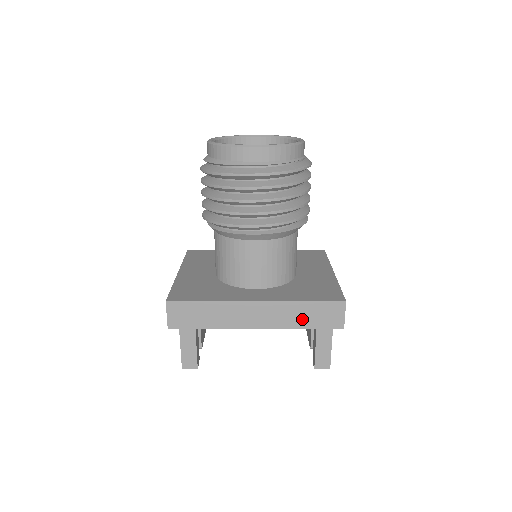
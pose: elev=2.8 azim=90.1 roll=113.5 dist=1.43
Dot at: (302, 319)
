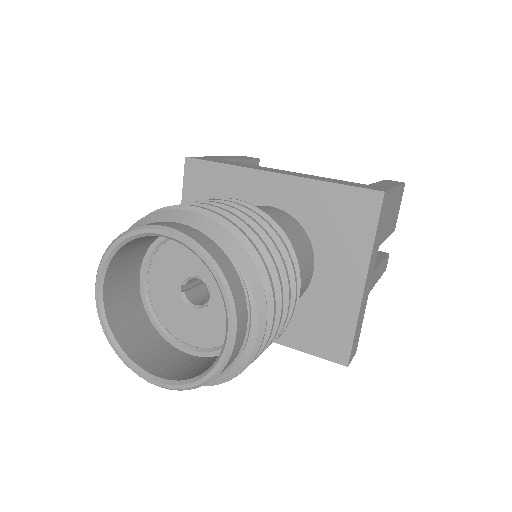
Dot at: occluded
